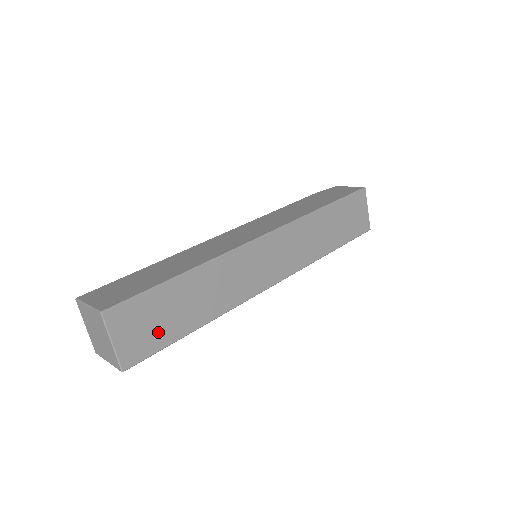
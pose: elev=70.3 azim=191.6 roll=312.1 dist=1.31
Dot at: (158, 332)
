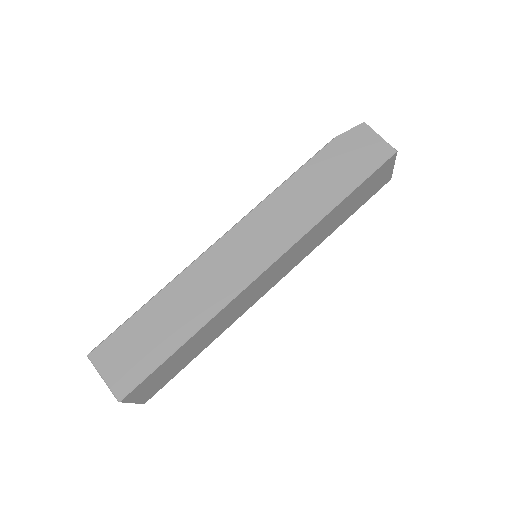
Dot at: (168, 376)
